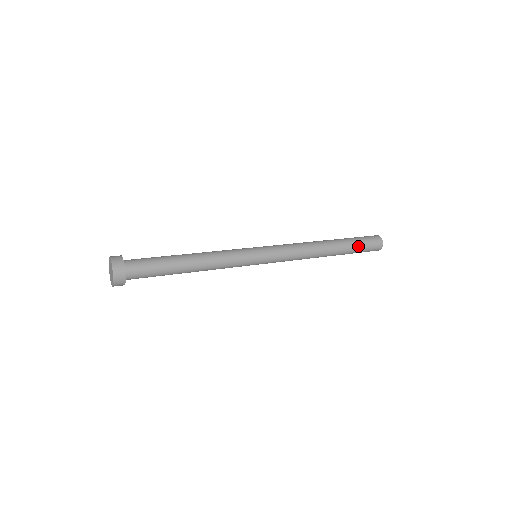
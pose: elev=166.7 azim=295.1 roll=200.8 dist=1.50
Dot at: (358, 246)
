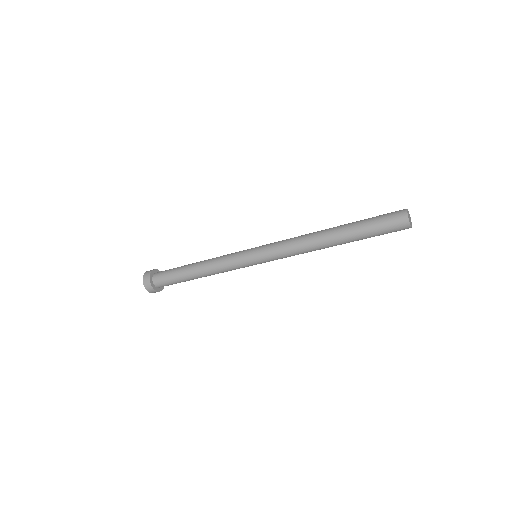
Dot at: (369, 226)
